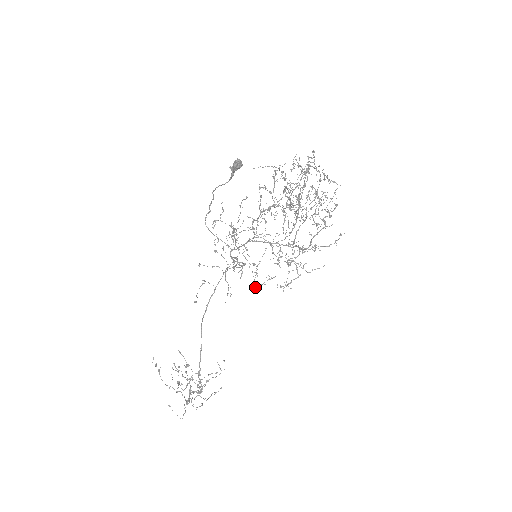
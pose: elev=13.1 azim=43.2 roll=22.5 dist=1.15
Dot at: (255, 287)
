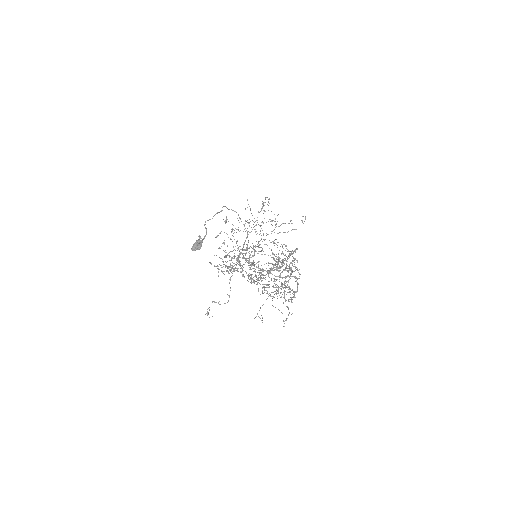
Dot at: occluded
